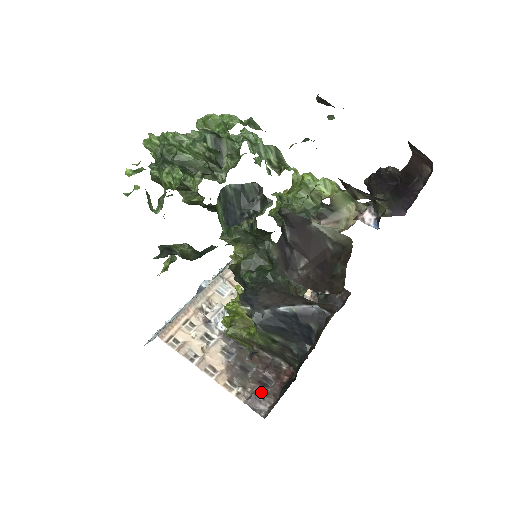
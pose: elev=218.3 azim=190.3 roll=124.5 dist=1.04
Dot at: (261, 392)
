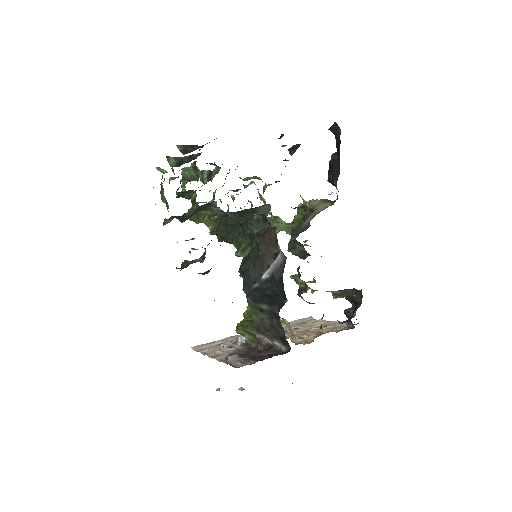
Dot at: (248, 360)
